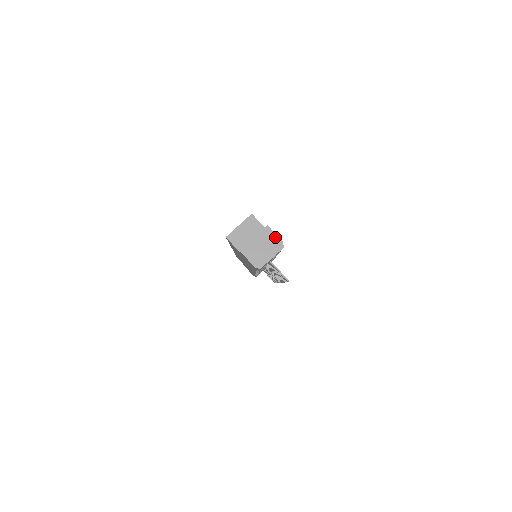
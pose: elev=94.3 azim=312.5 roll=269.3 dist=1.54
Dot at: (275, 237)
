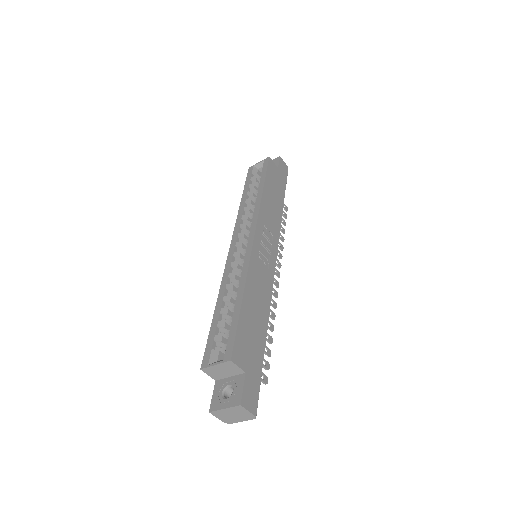
Dot at: (247, 412)
